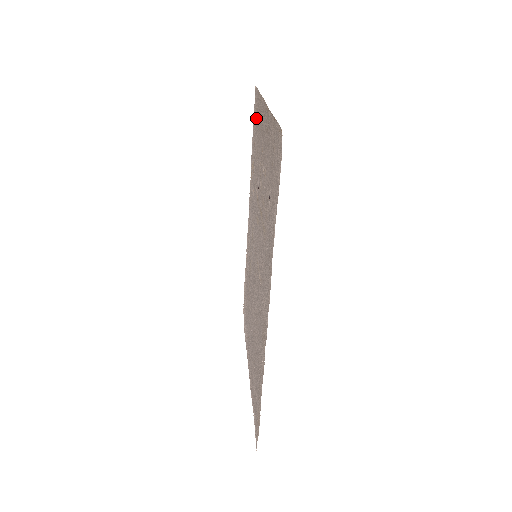
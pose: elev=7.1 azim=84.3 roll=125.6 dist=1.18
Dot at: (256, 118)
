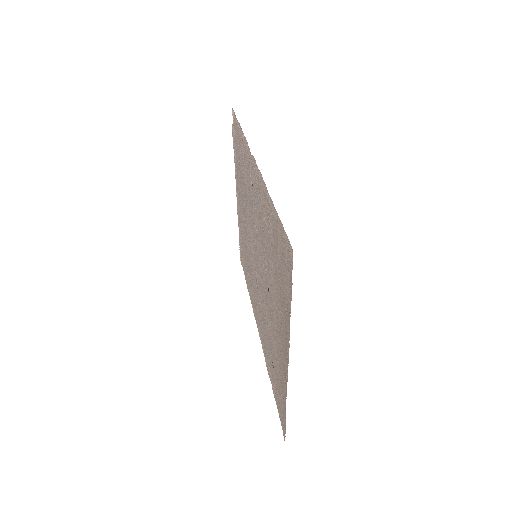
Dot at: (282, 267)
